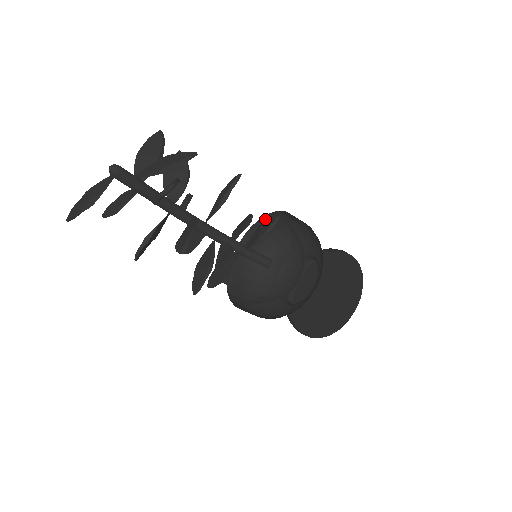
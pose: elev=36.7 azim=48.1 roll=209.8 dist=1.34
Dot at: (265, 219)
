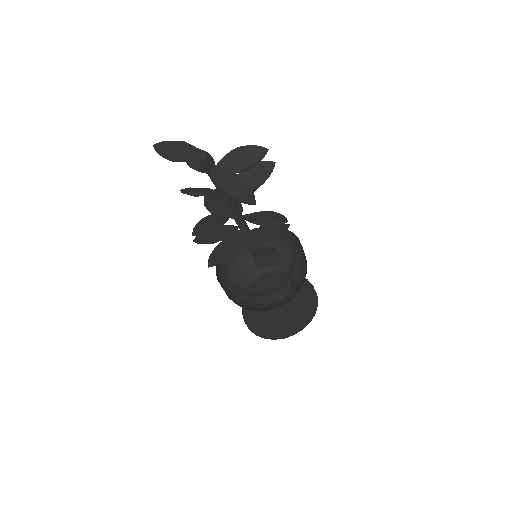
Dot at: (295, 236)
